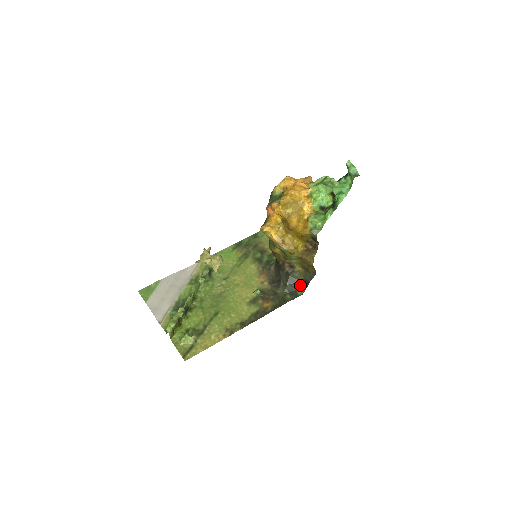
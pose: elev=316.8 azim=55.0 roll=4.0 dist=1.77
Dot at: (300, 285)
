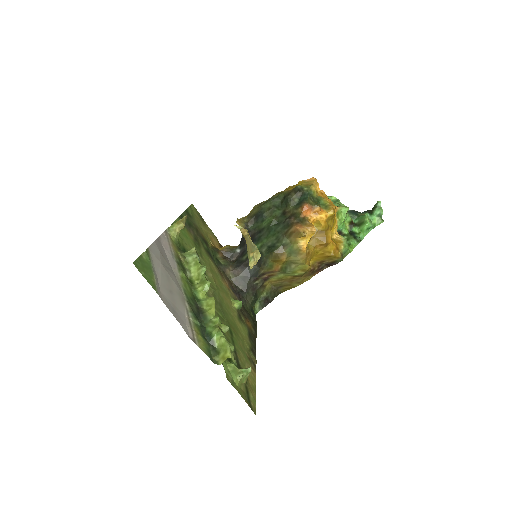
Dot at: (256, 302)
